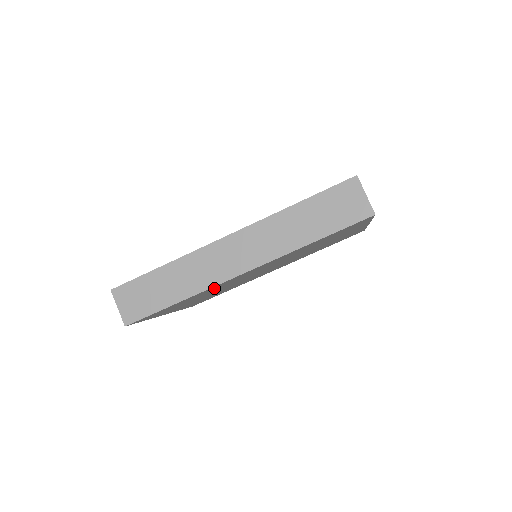
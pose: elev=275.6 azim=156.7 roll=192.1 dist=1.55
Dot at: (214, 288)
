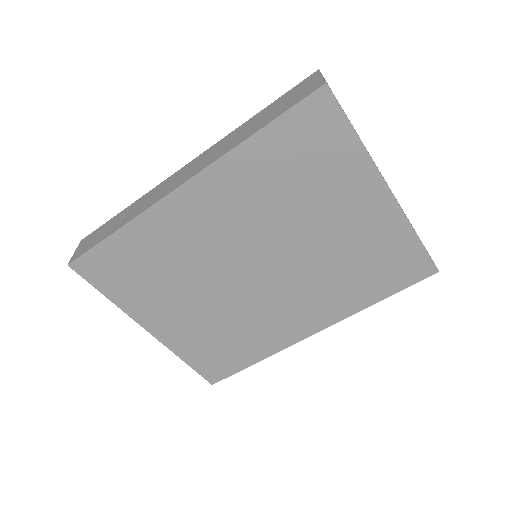
Dot at: (166, 233)
